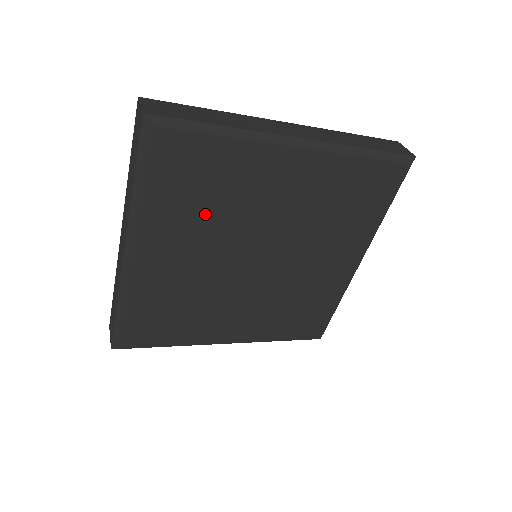
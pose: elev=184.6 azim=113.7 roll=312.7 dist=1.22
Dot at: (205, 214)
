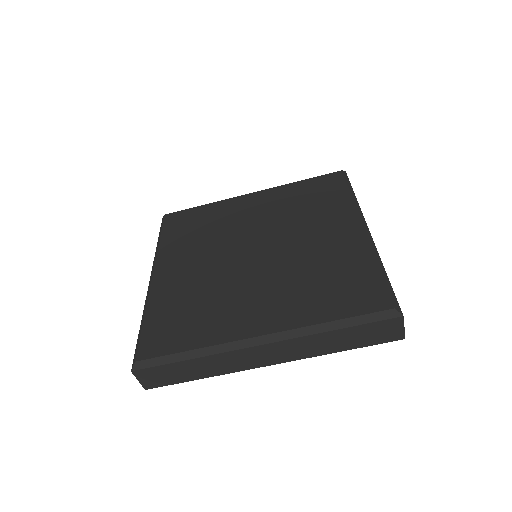
Dot at: (201, 238)
